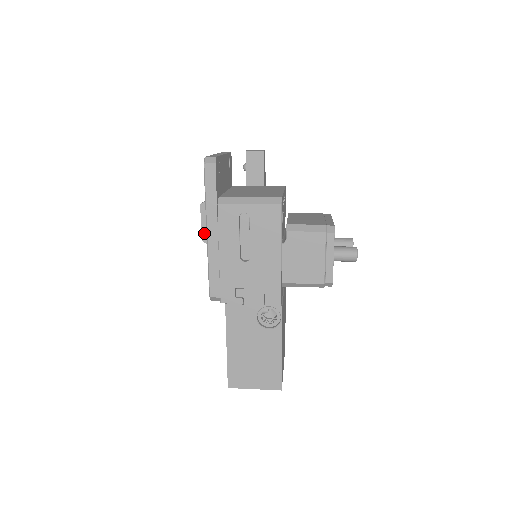
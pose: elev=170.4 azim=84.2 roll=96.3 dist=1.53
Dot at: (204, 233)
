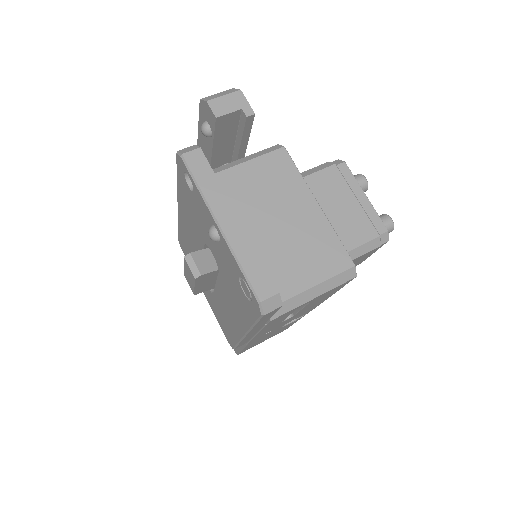
Dot at: (198, 290)
